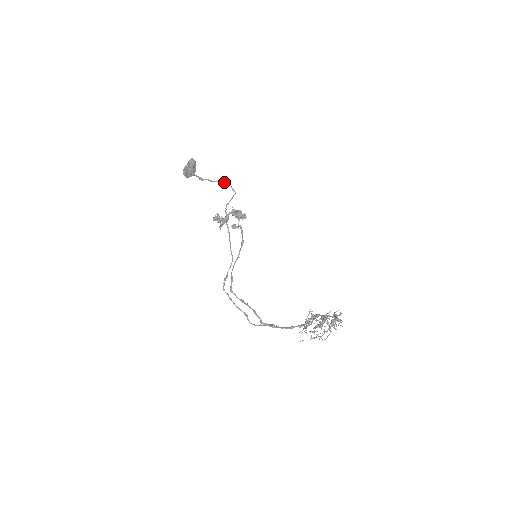
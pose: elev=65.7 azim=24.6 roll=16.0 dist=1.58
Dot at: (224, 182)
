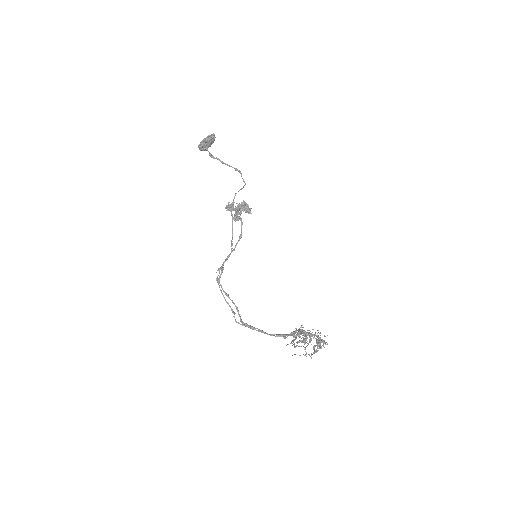
Dot at: (236, 169)
